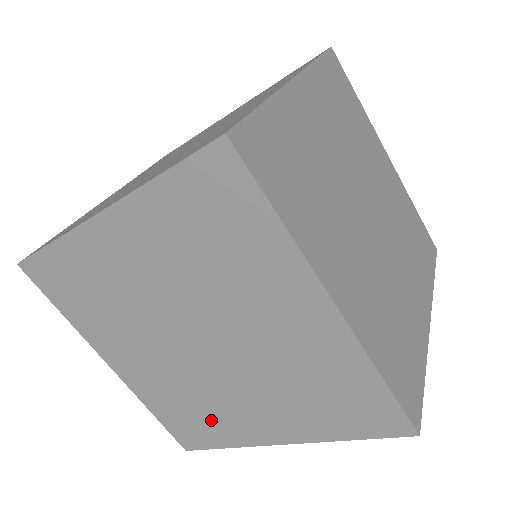
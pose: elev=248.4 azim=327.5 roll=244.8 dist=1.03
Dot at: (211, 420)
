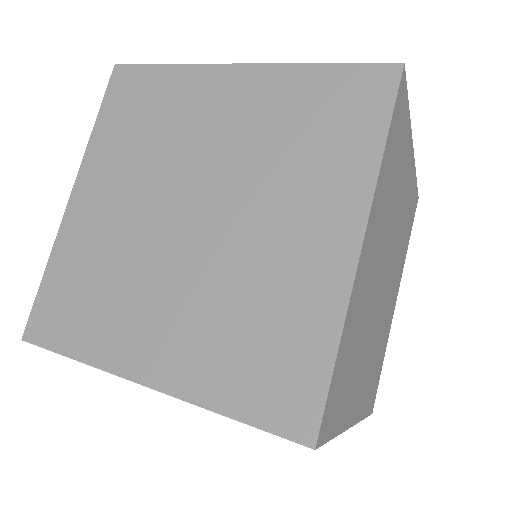
Dot at: (100, 312)
